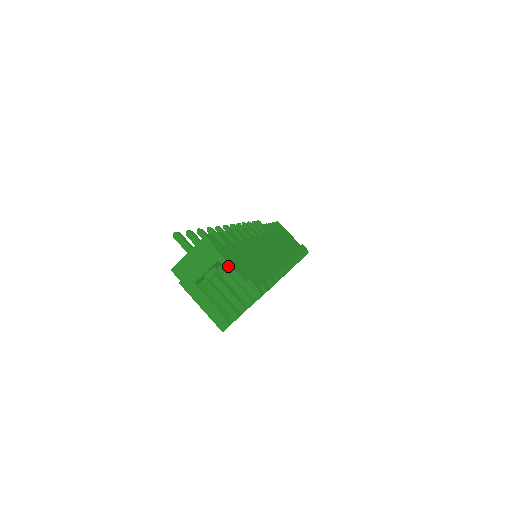
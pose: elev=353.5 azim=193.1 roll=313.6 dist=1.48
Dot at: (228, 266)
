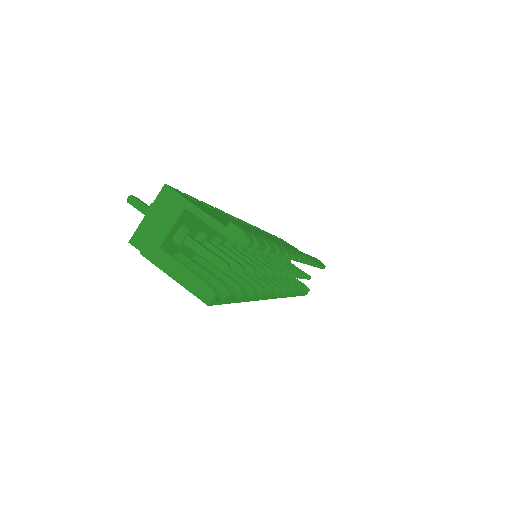
Dot at: (199, 212)
